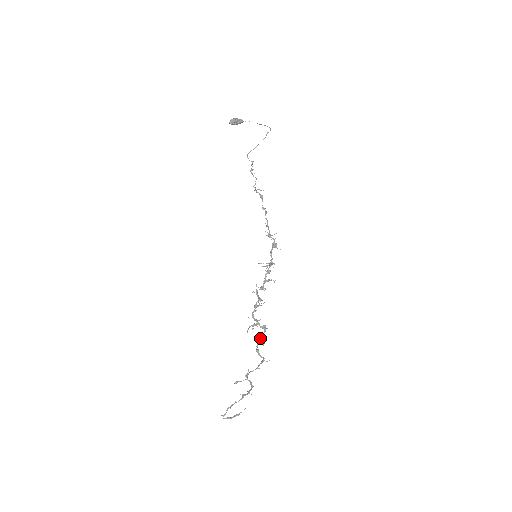
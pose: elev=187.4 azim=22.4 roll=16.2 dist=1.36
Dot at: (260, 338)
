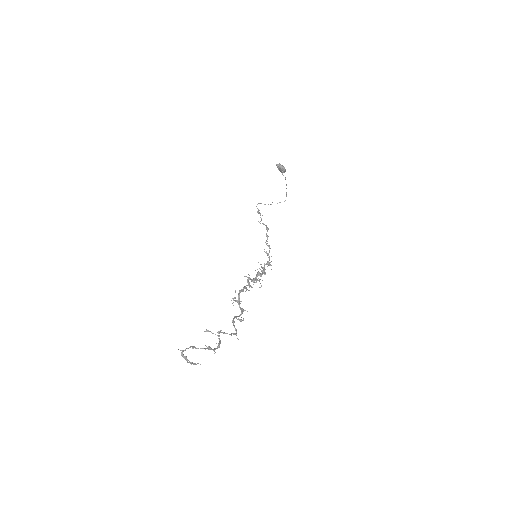
Dot at: (236, 316)
